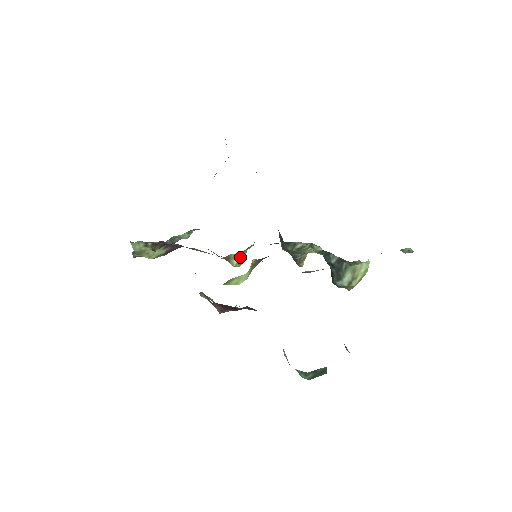
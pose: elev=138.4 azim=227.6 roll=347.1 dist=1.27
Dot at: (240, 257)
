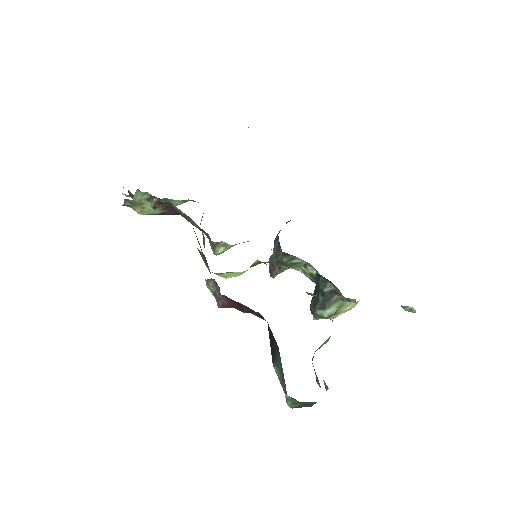
Dot at: (228, 248)
